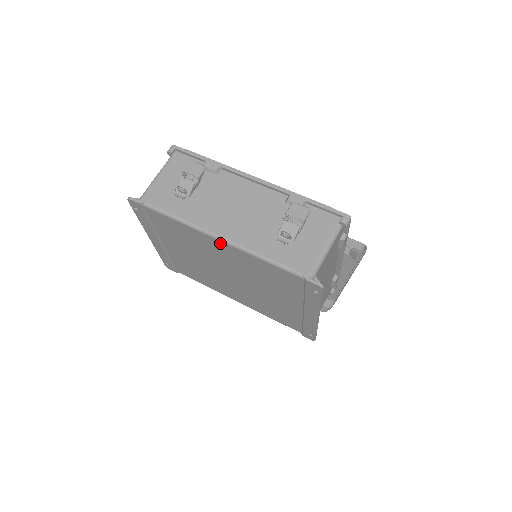
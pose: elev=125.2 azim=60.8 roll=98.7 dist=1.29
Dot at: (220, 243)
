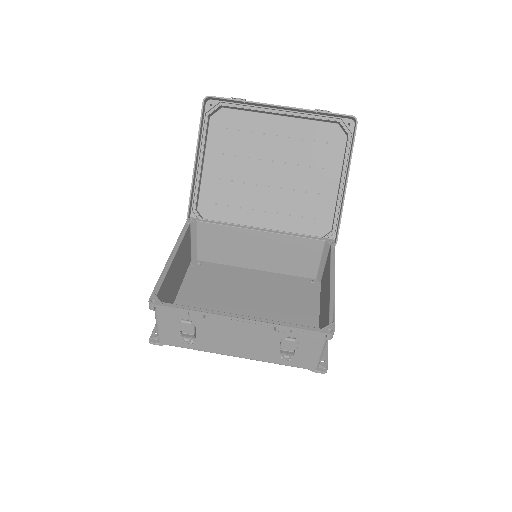
Dot at: occluded
